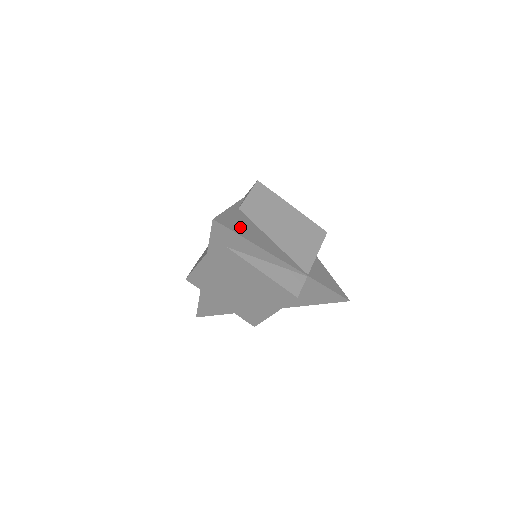
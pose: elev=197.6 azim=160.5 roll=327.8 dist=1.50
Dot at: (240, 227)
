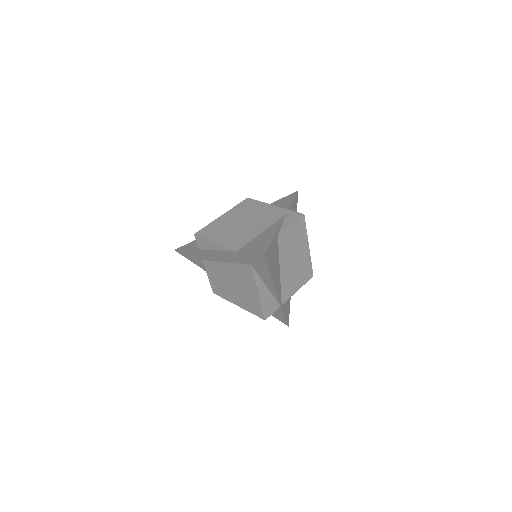
Dot at: (272, 260)
